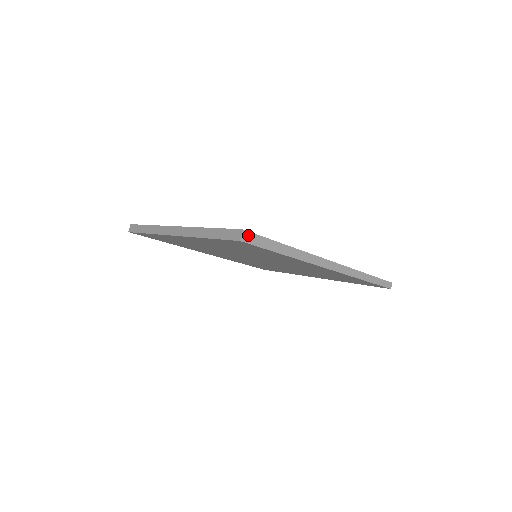
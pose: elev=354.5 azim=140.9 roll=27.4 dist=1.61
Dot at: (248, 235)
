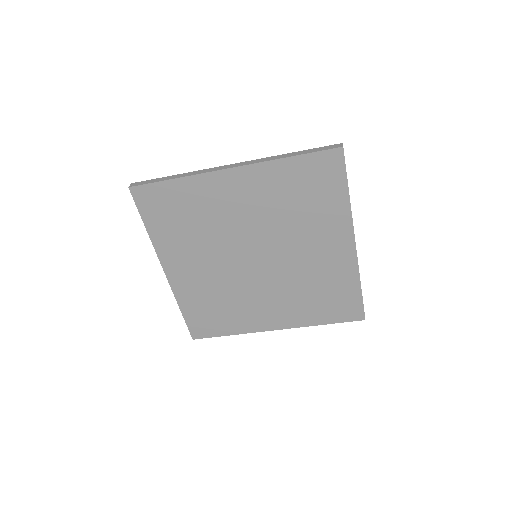
Dot at: occluded
